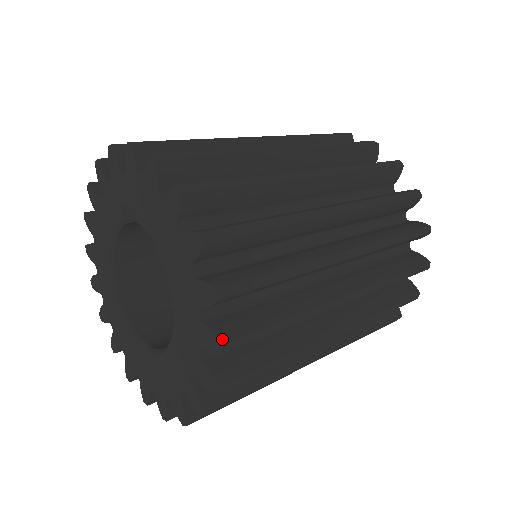
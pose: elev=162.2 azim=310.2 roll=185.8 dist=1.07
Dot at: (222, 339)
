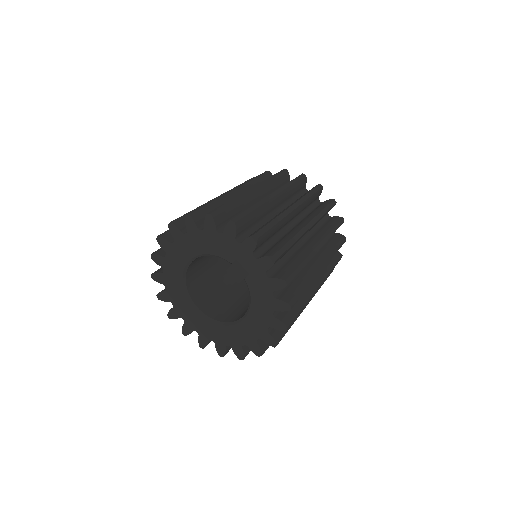
Dot at: (263, 353)
